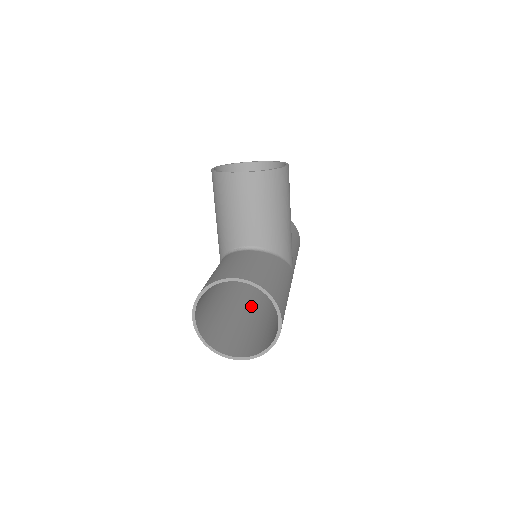
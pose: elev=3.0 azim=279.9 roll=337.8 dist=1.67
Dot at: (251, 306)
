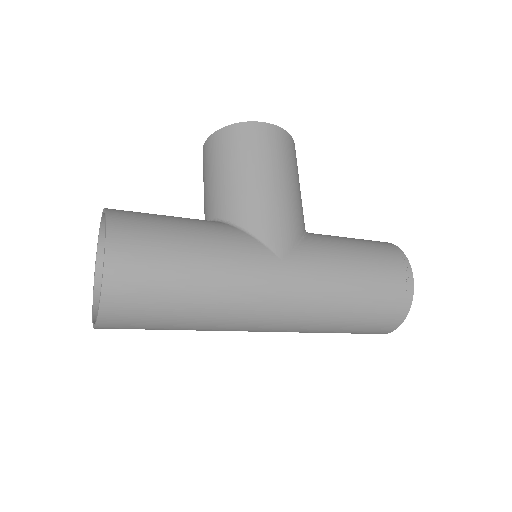
Dot at: occluded
